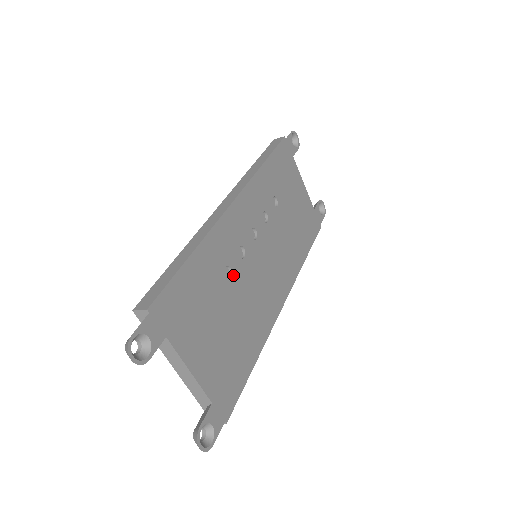
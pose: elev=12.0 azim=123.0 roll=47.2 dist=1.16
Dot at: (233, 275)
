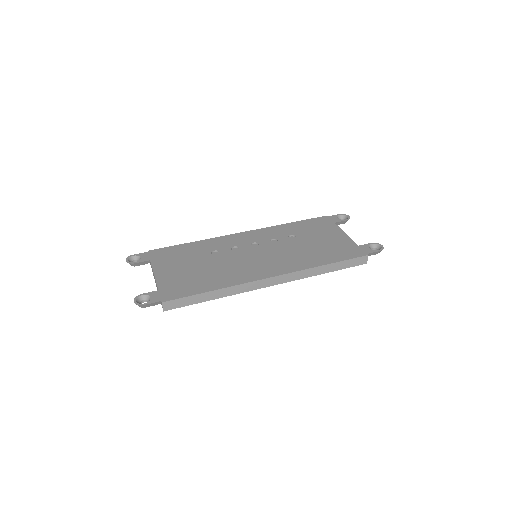
Dot at: (219, 254)
